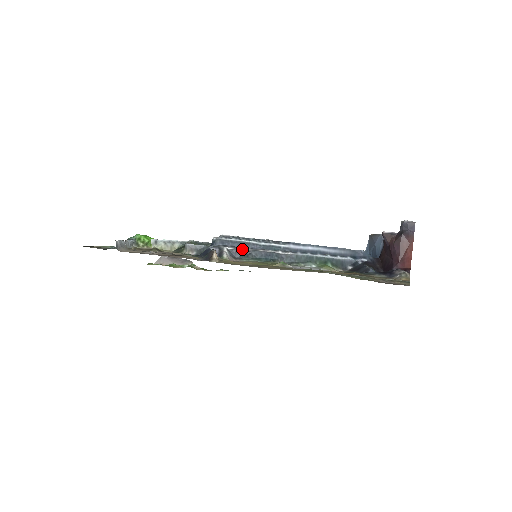
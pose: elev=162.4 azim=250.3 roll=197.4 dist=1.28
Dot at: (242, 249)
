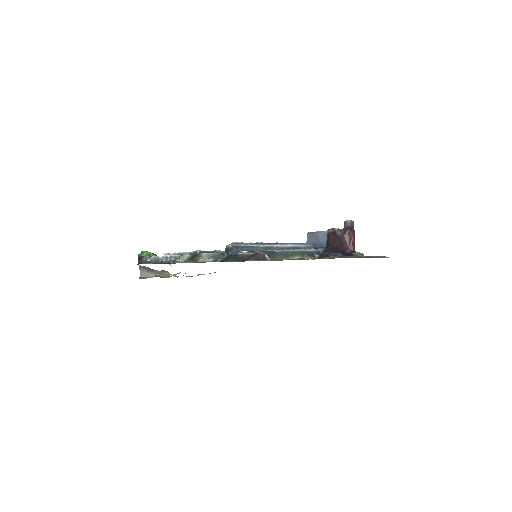
Dot at: (253, 251)
